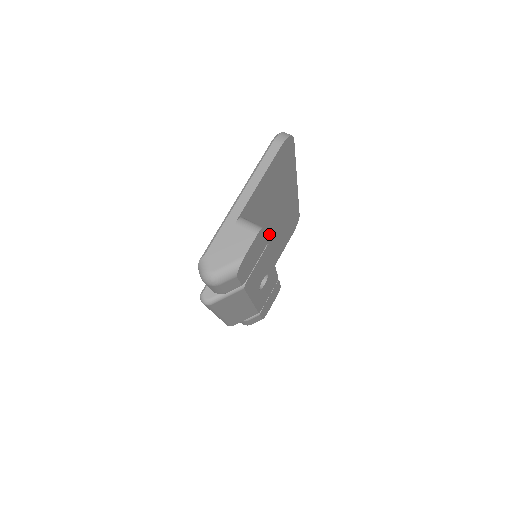
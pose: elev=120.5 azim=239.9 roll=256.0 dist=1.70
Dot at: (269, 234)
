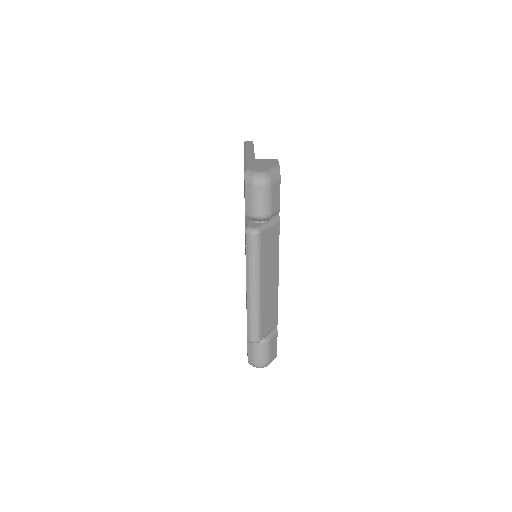
Dot at: occluded
